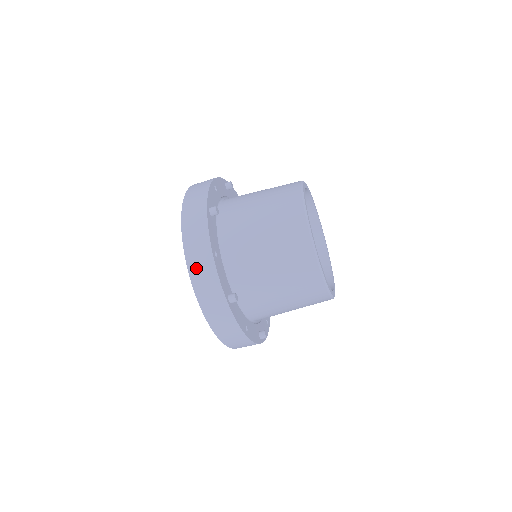
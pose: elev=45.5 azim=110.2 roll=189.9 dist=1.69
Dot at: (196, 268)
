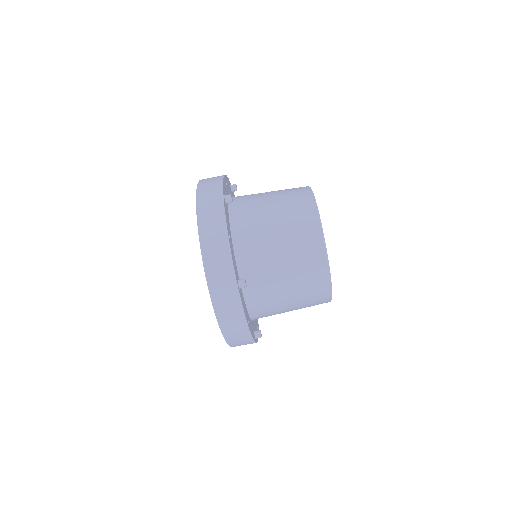
Dot at: (210, 248)
